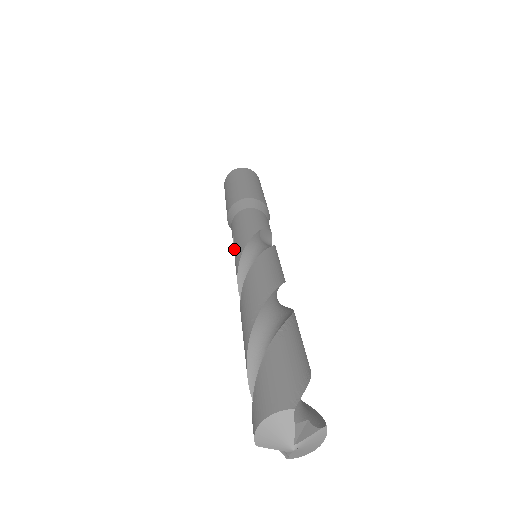
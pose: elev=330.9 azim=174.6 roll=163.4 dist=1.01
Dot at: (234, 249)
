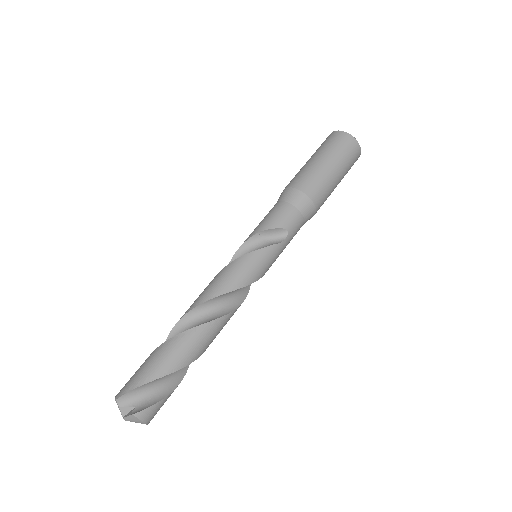
Dot at: occluded
